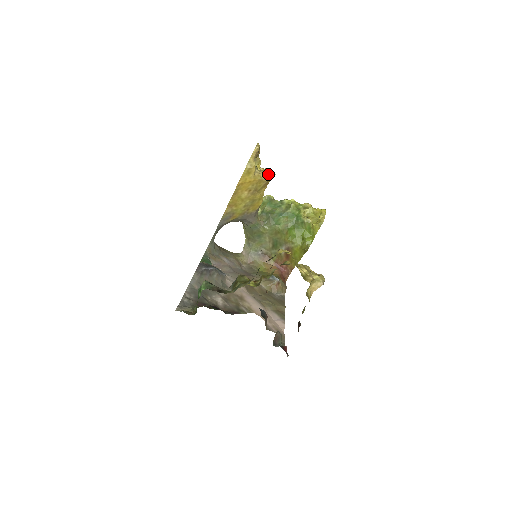
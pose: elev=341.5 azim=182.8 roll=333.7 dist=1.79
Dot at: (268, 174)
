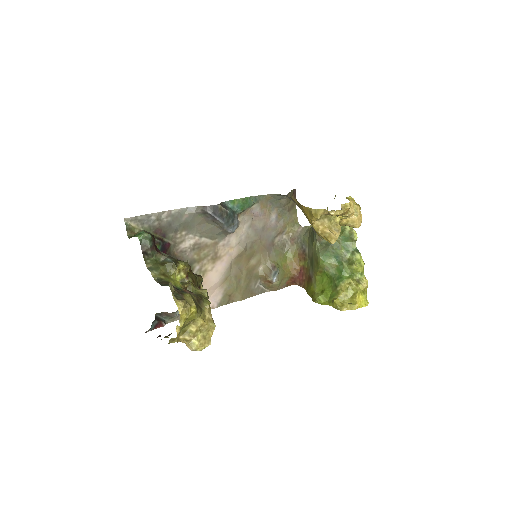
Dot at: (327, 235)
